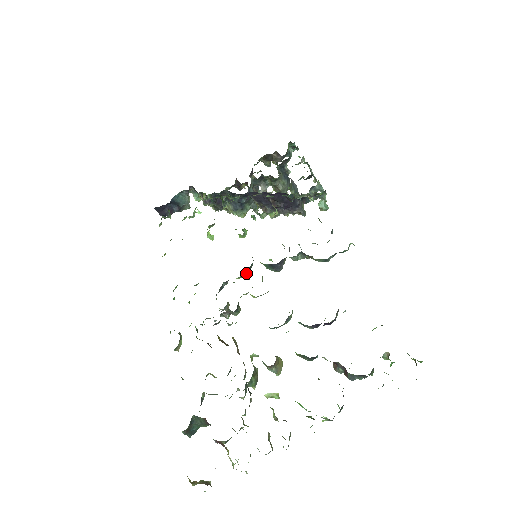
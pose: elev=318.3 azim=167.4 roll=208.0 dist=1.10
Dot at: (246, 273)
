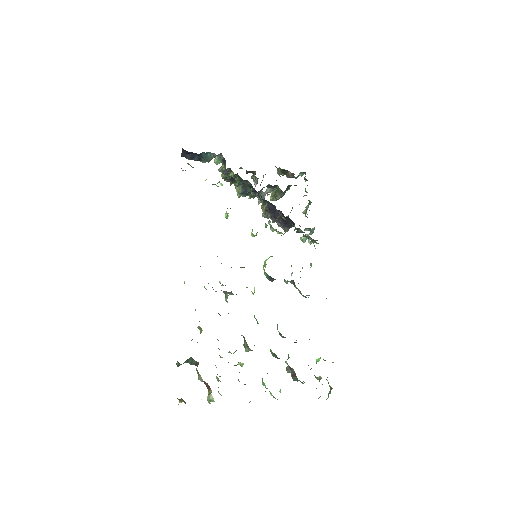
Dot at: occluded
